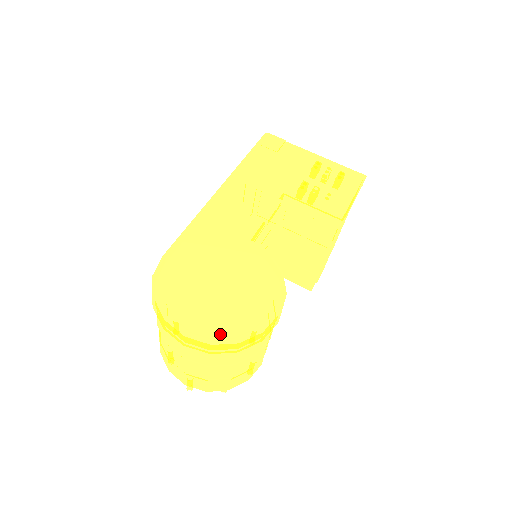
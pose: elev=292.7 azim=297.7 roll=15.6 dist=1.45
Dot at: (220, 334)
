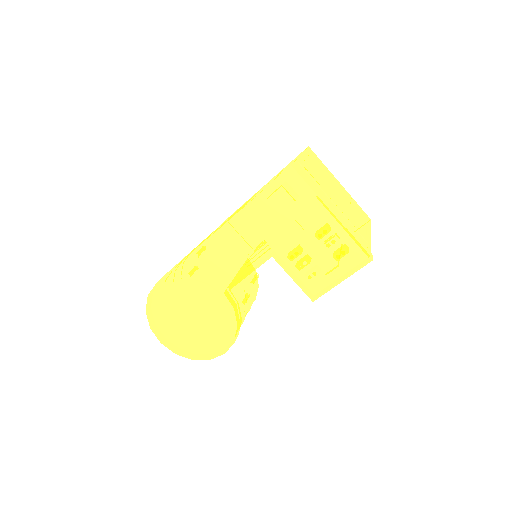
Dot at: (186, 343)
